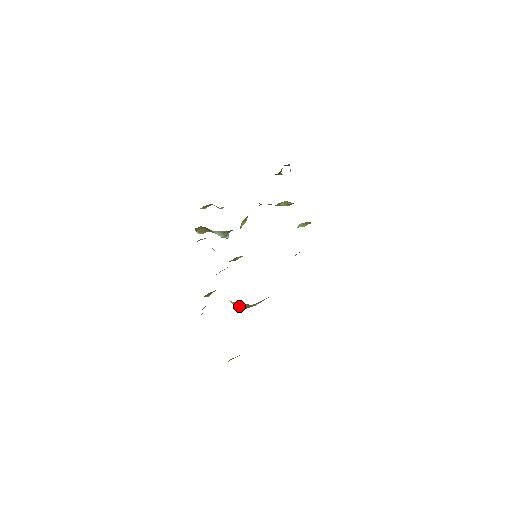
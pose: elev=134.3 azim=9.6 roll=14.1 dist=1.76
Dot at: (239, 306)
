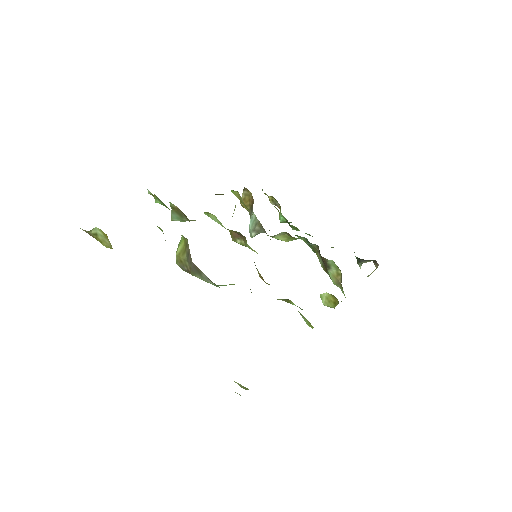
Dot at: (181, 251)
